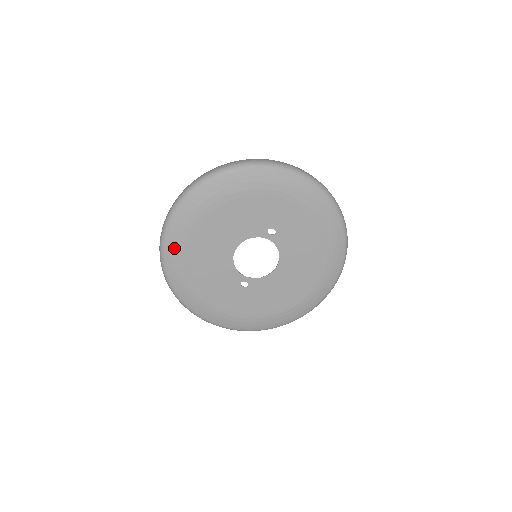
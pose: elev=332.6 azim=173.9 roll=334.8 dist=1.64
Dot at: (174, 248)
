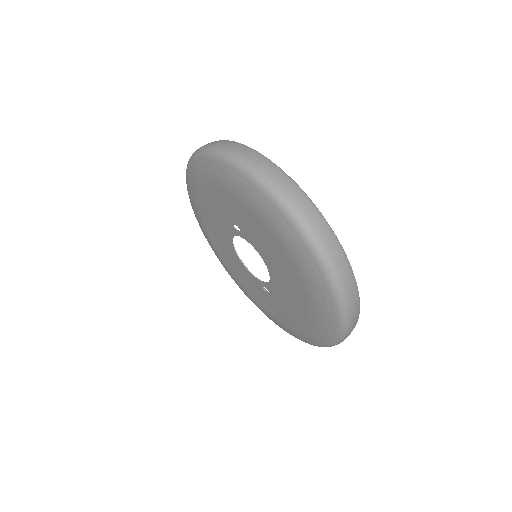
Dot at: (216, 255)
